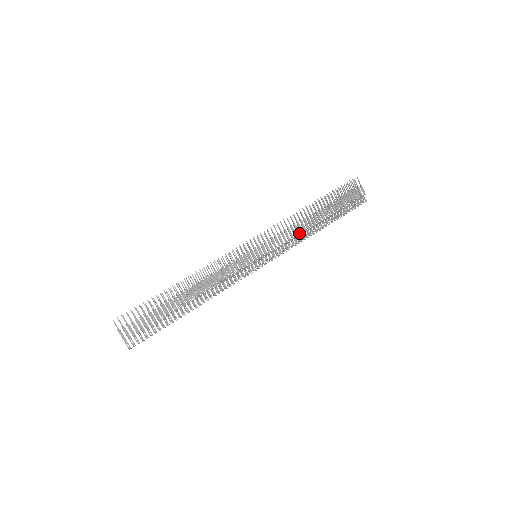
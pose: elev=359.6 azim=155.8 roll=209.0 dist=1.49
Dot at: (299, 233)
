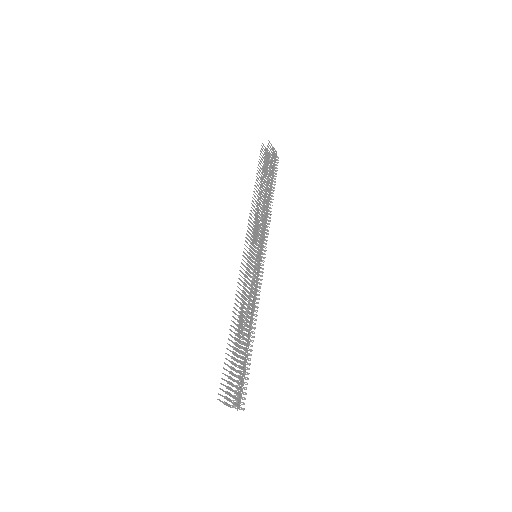
Dot at: (267, 215)
